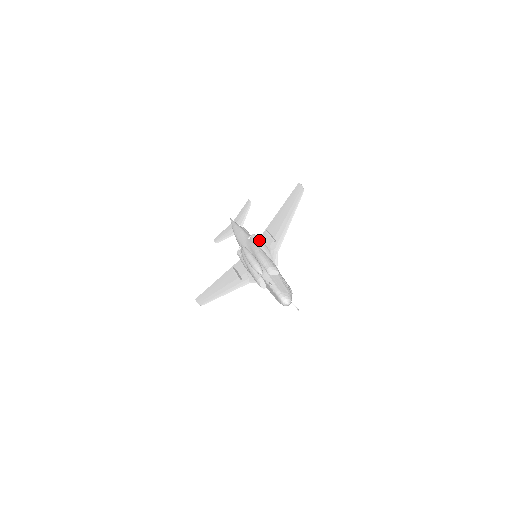
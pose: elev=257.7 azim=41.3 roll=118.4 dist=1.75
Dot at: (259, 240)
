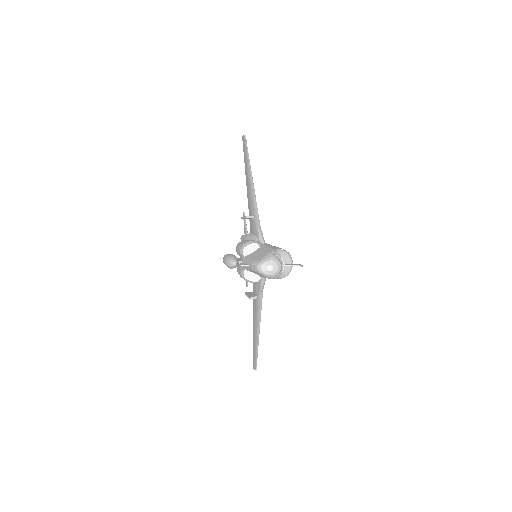
Dot at: (244, 235)
